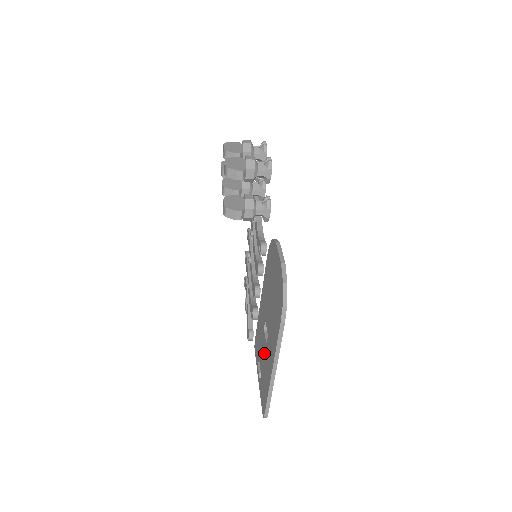
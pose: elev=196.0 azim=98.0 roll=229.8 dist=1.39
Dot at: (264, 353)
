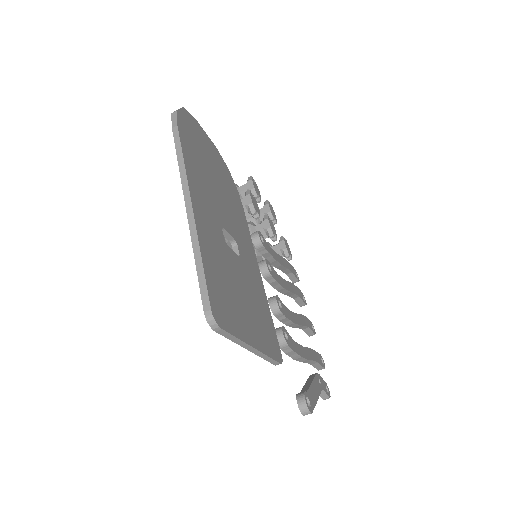
Dot at: occluded
